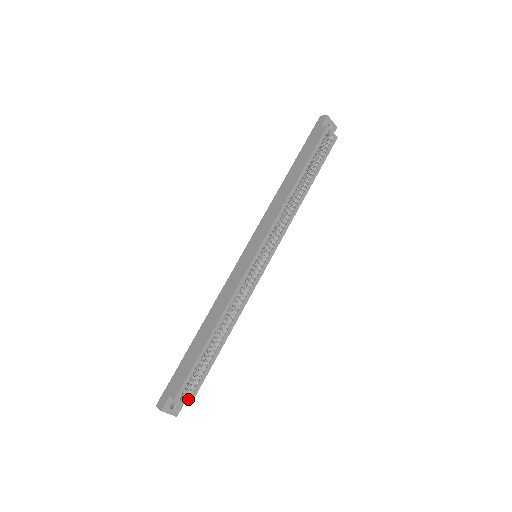
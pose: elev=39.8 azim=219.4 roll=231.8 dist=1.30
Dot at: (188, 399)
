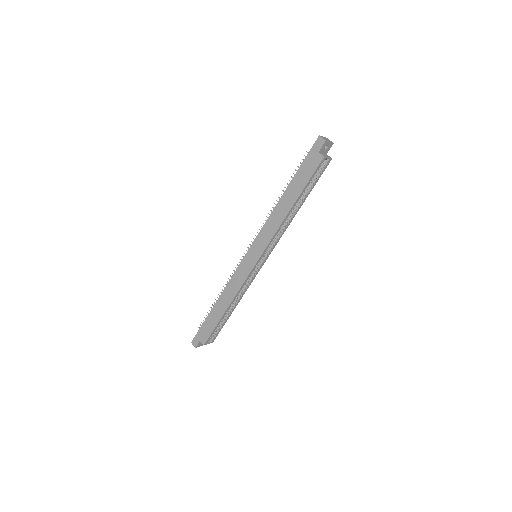
Dot at: (212, 341)
